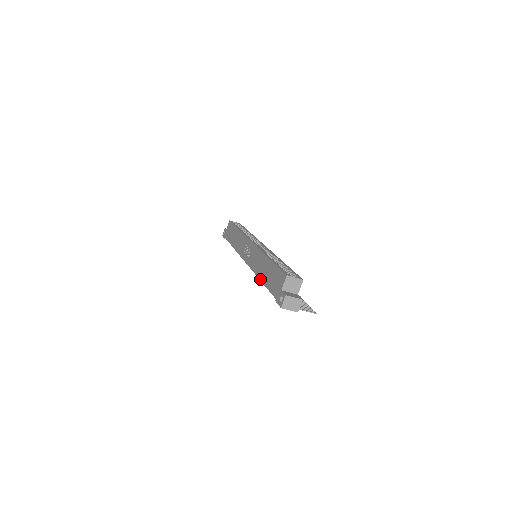
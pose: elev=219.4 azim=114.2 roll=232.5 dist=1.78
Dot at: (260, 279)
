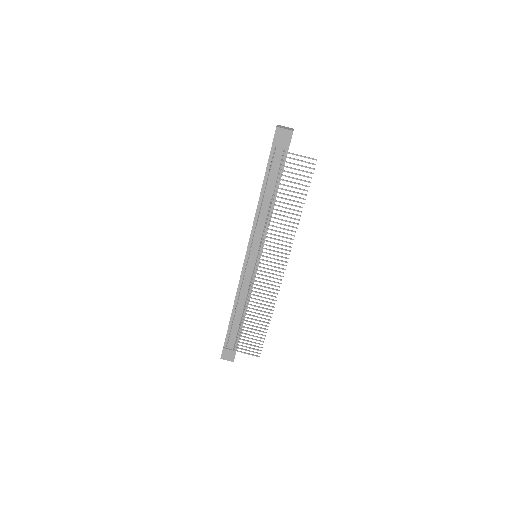
Dot at: occluded
